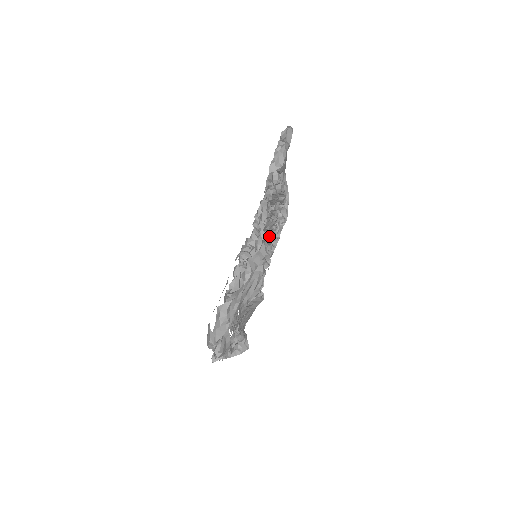
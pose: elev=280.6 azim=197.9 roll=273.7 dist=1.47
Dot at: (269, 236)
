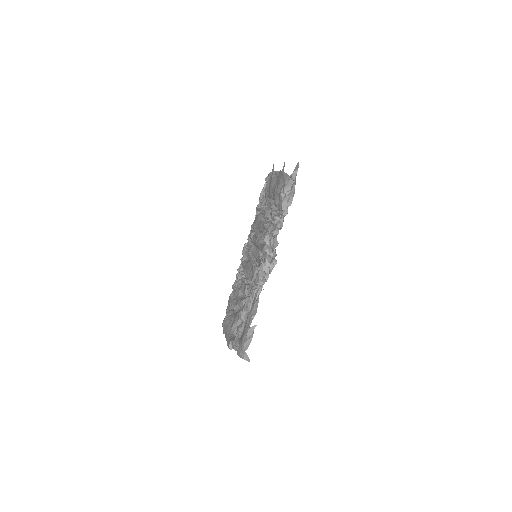
Dot at: occluded
